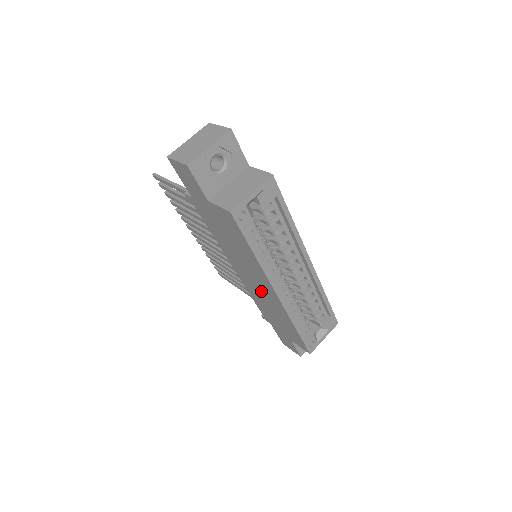
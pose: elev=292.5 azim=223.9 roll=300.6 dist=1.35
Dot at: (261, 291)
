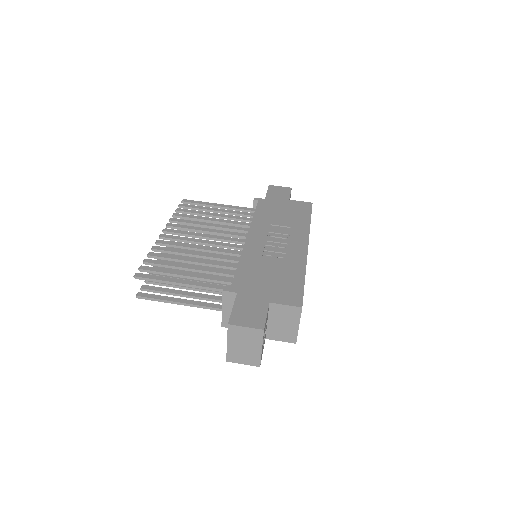
Dot at: occluded
